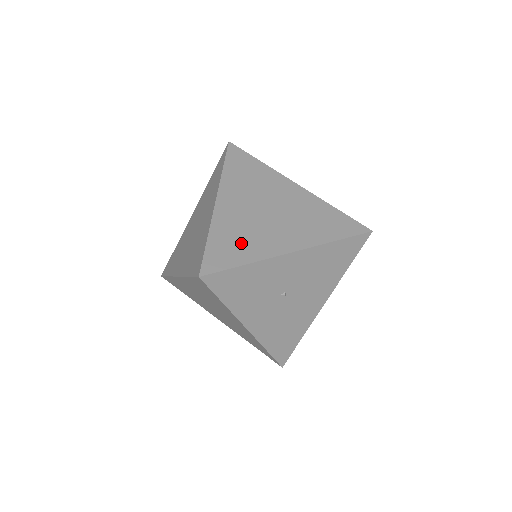
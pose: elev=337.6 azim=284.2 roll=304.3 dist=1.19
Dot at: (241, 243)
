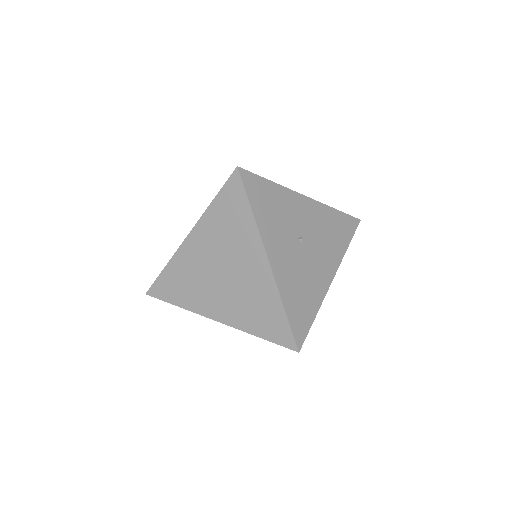
Dot at: occluded
